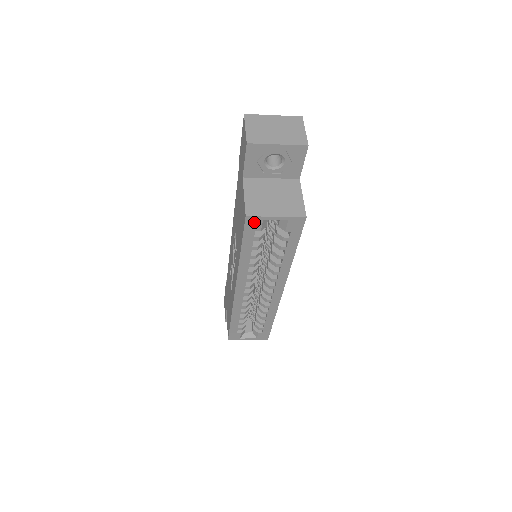
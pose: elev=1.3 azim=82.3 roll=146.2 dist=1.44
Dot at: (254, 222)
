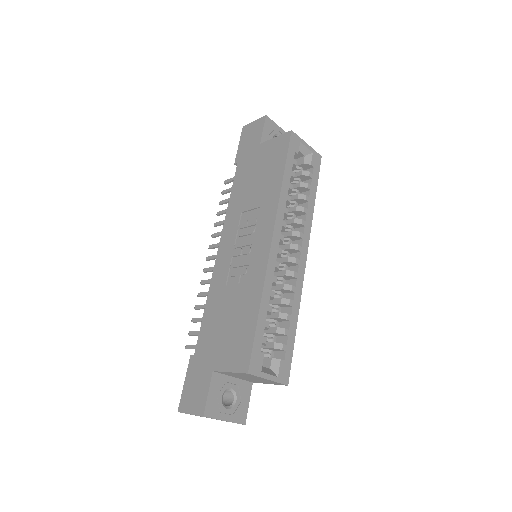
Dot at: (295, 141)
